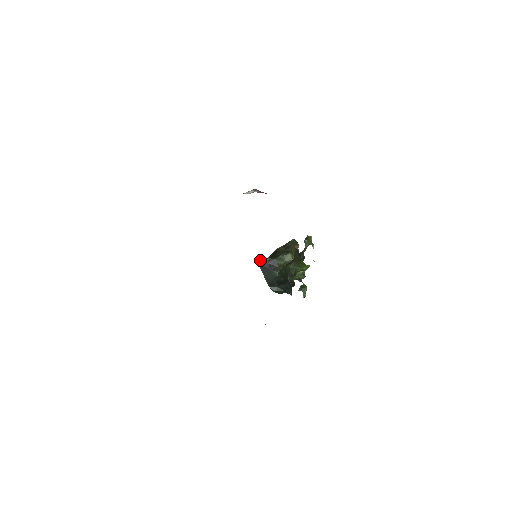
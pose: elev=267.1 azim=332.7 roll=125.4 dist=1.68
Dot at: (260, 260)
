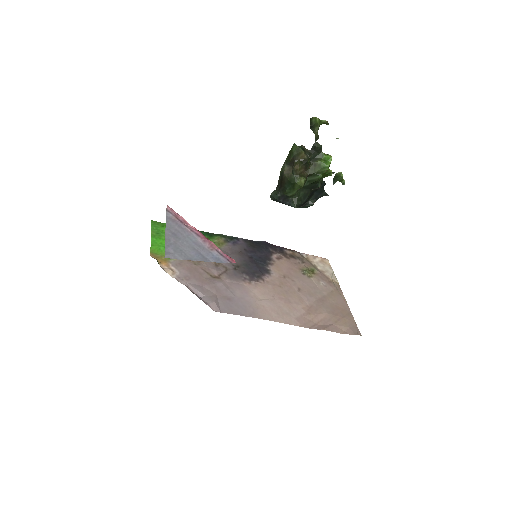
Dot at: (270, 196)
